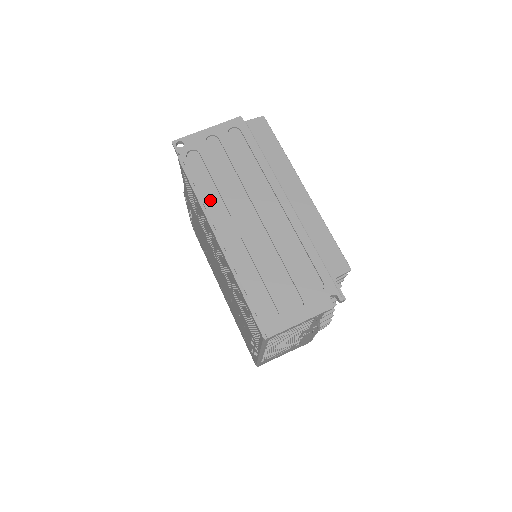
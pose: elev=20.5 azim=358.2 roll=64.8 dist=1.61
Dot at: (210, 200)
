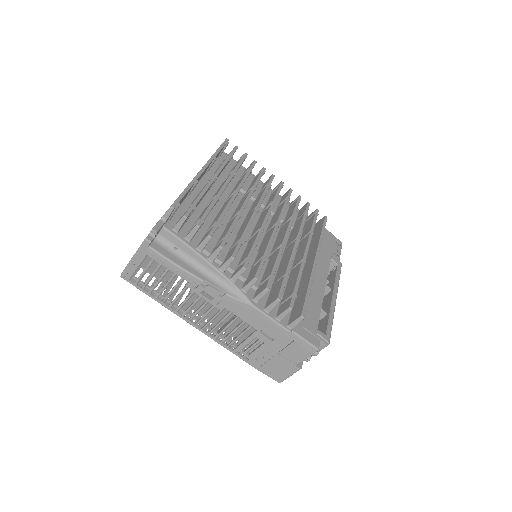
Dot at: occluded
